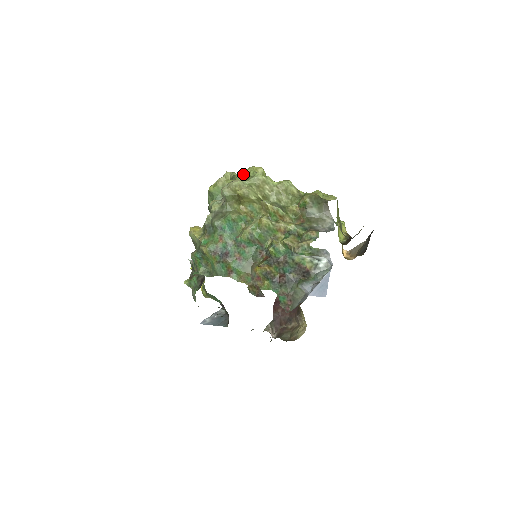
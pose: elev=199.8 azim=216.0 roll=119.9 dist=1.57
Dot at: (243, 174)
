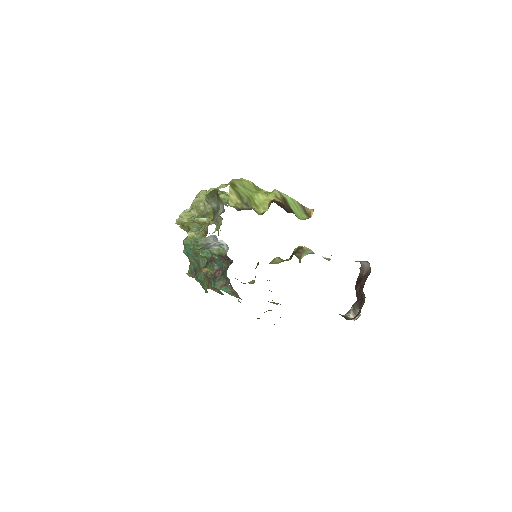
Dot at: occluded
